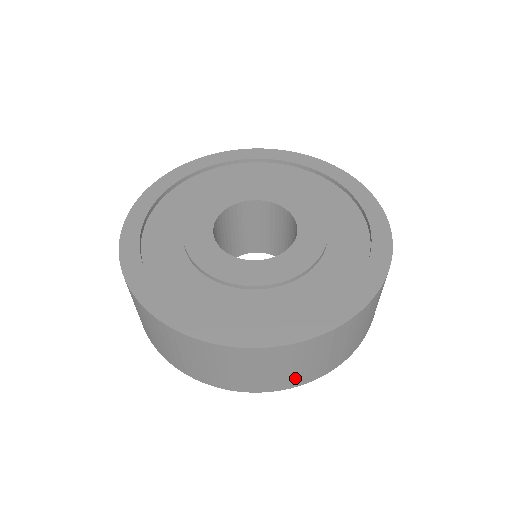
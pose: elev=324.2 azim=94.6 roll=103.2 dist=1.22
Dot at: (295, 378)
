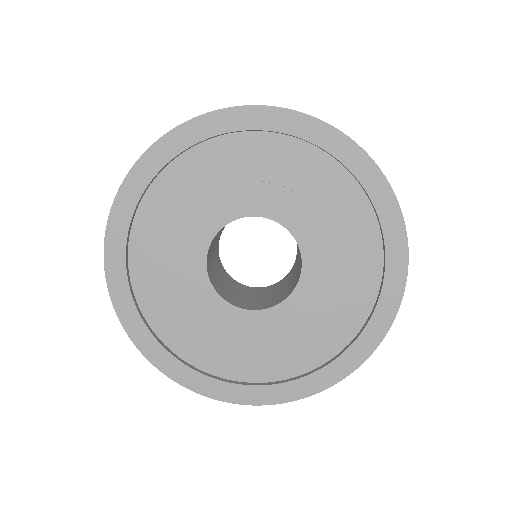
Dot at: occluded
